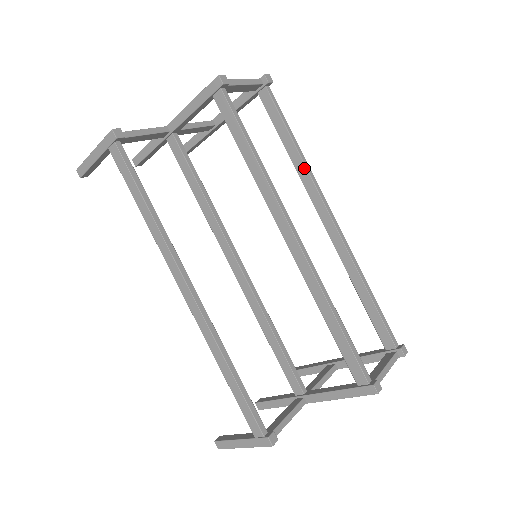
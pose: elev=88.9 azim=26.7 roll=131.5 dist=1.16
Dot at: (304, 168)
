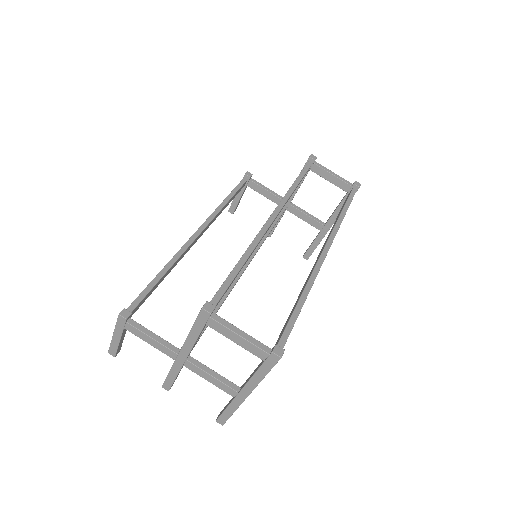
Dot at: (335, 225)
